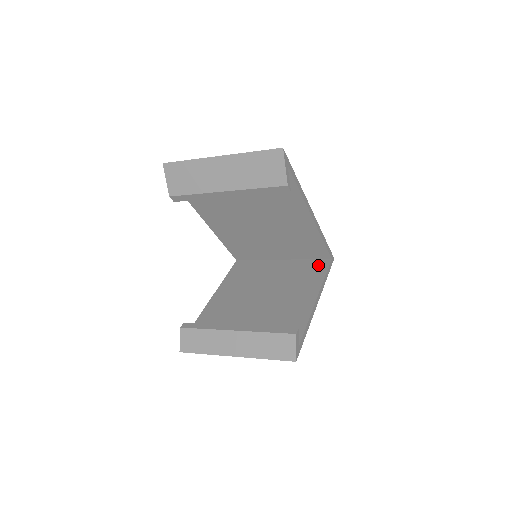
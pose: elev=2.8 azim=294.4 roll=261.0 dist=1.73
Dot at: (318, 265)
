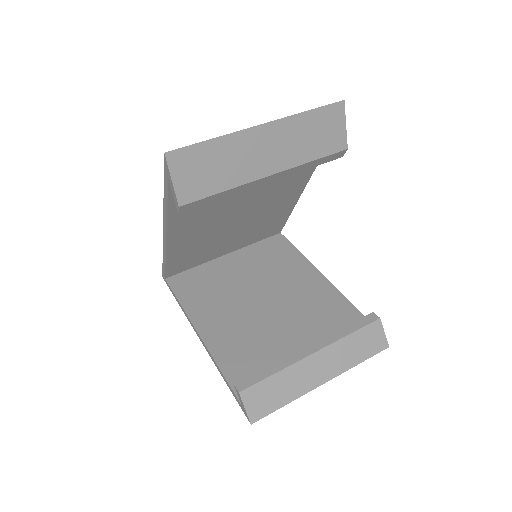
Dot at: (277, 244)
